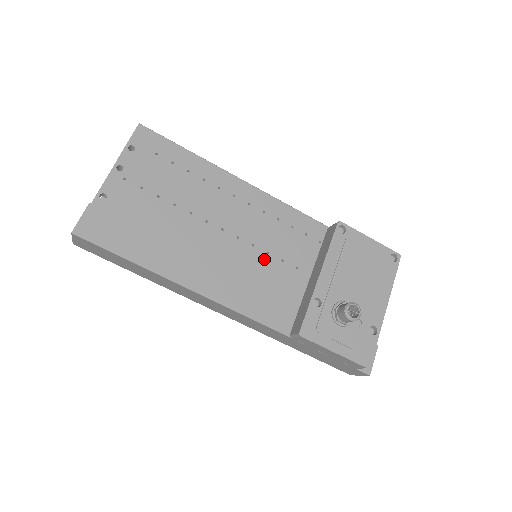
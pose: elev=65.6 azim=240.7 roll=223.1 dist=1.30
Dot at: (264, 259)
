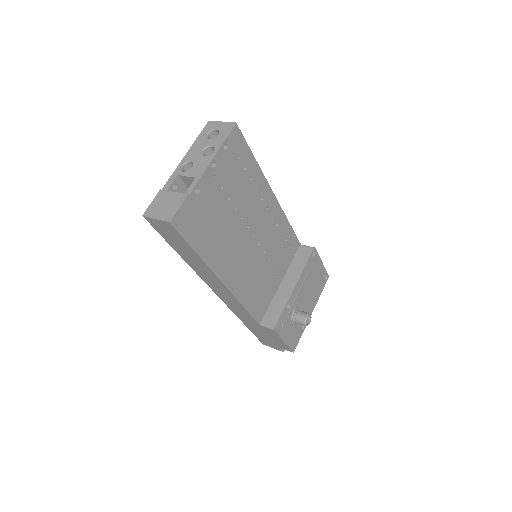
Dot at: (266, 264)
